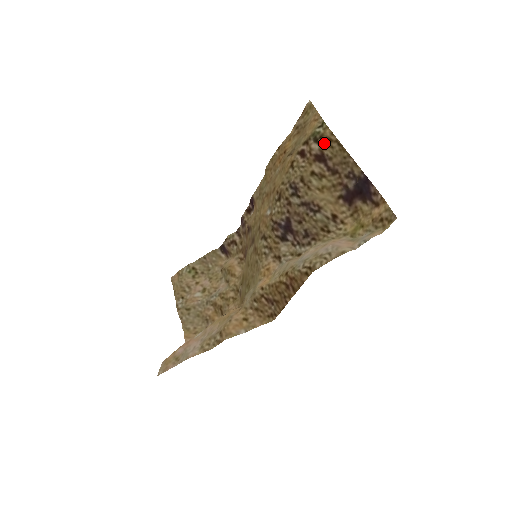
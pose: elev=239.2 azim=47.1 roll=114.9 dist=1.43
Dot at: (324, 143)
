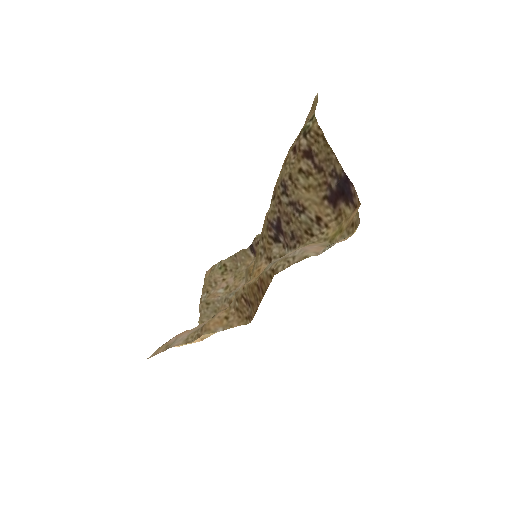
Dot at: (312, 138)
